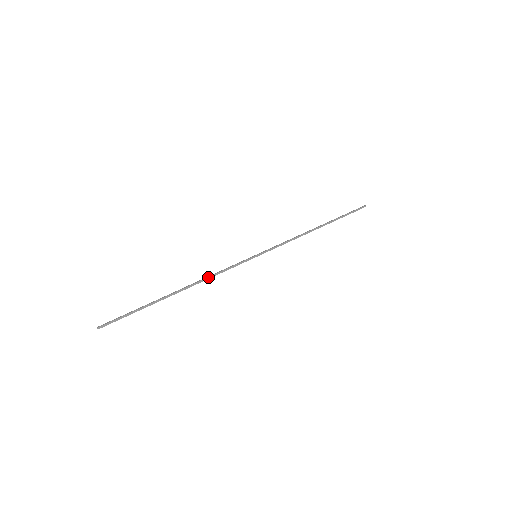
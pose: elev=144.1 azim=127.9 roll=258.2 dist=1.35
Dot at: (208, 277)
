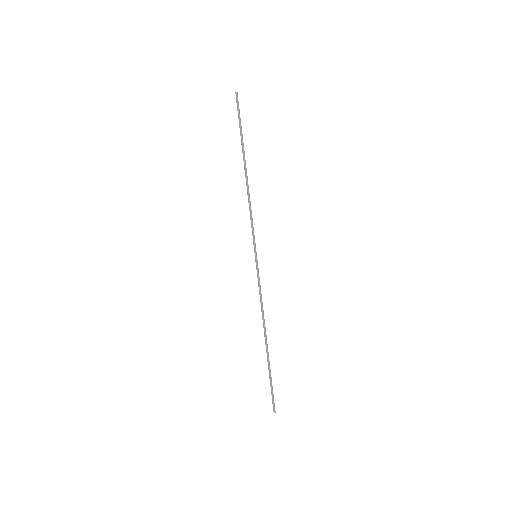
Dot at: (263, 311)
